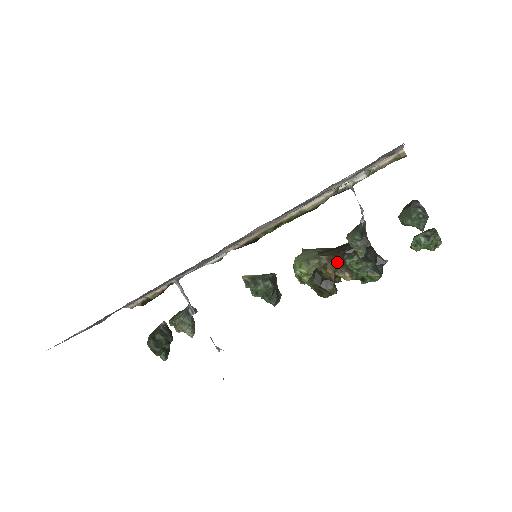
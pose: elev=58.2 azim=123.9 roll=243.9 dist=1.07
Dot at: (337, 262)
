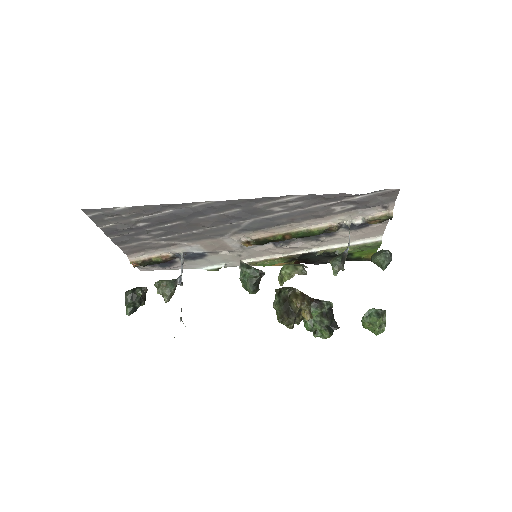
Dot at: (306, 299)
